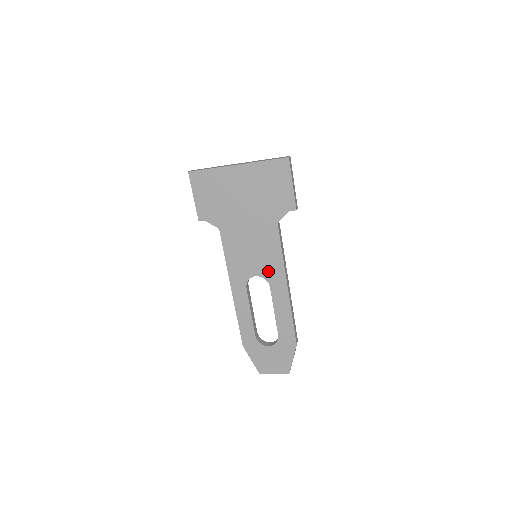
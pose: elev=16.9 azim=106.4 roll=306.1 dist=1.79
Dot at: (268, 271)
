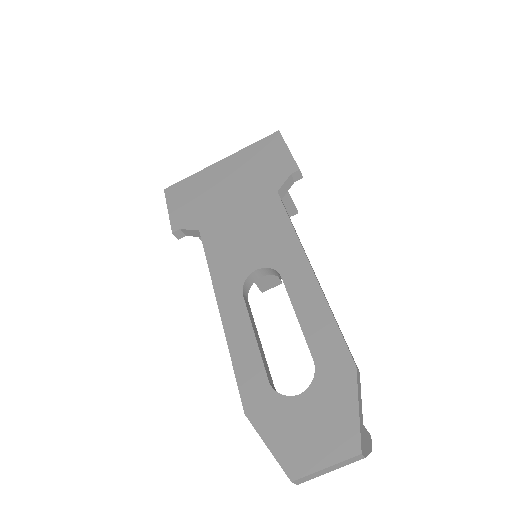
Dot at: (274, 255)
